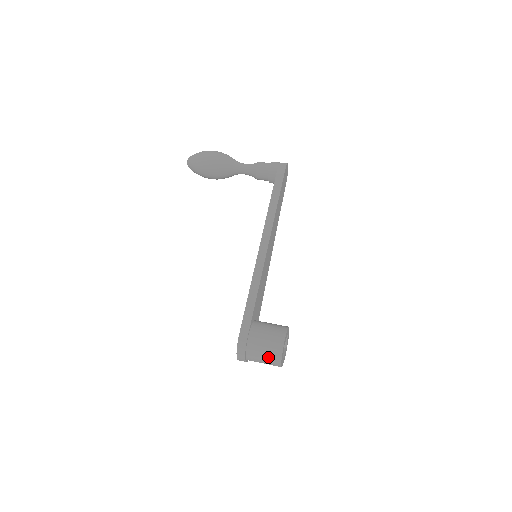
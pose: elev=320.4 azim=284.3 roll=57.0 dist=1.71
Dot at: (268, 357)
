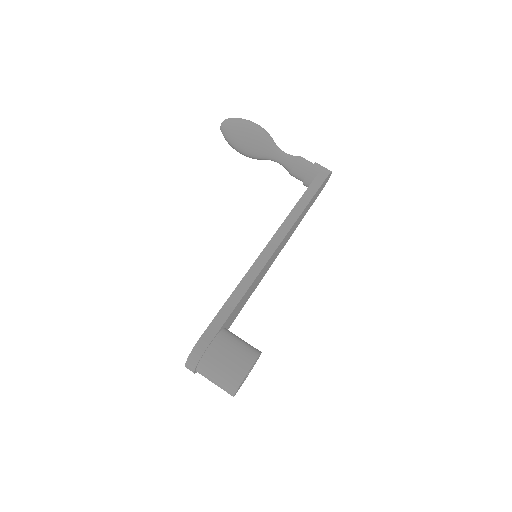
Dot at: (224, 378)
